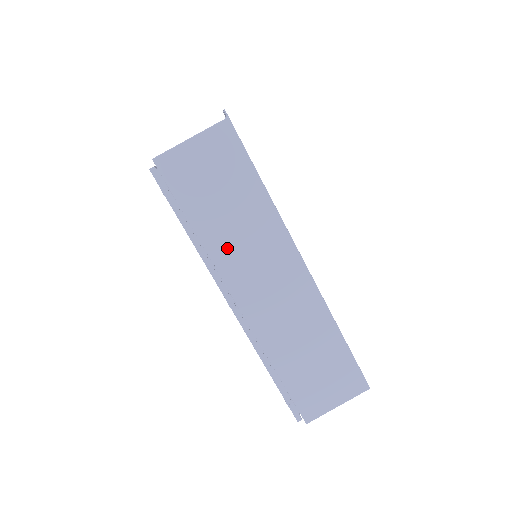
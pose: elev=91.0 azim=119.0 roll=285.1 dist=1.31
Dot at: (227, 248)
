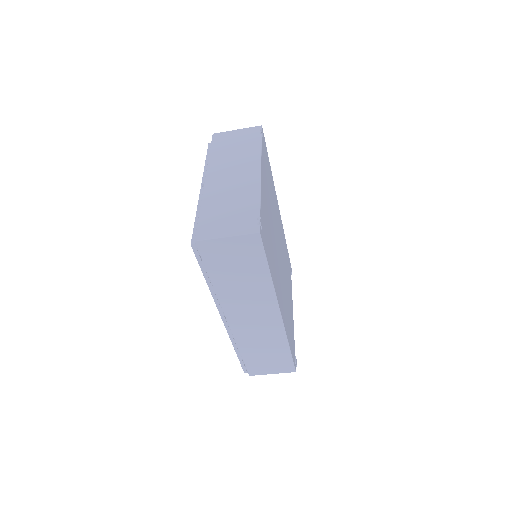
Dot at: (231, 295)
